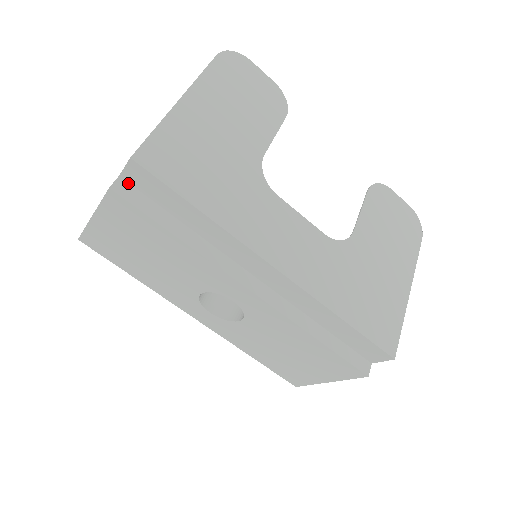
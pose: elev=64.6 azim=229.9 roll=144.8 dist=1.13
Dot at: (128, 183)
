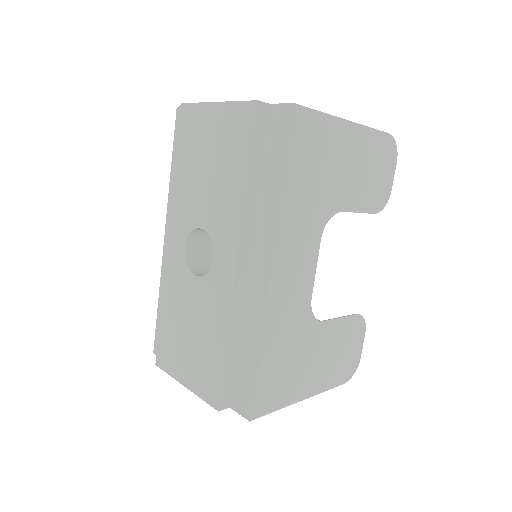
Dot at: (268, 114)
